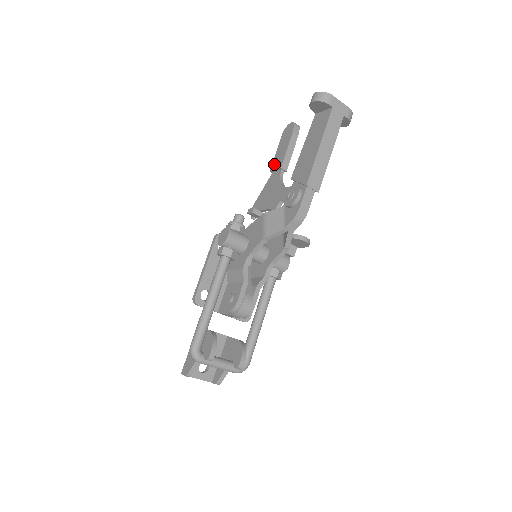
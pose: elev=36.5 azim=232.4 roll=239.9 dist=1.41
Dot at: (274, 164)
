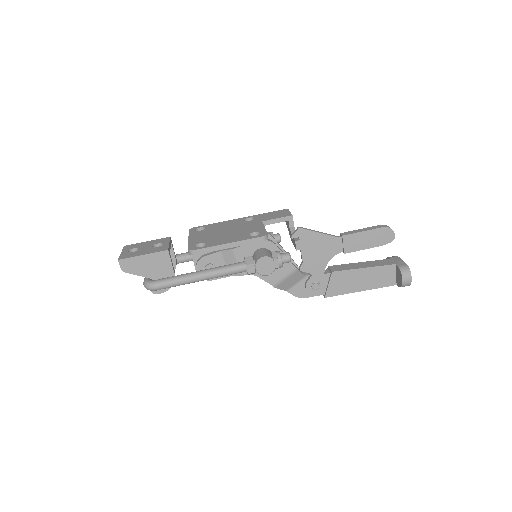
Dot at: (350, 239)
